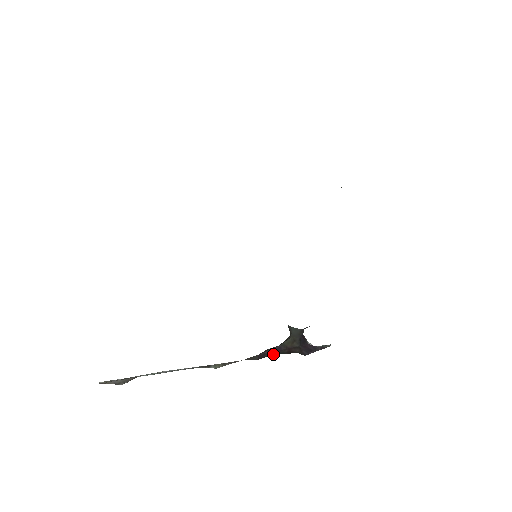
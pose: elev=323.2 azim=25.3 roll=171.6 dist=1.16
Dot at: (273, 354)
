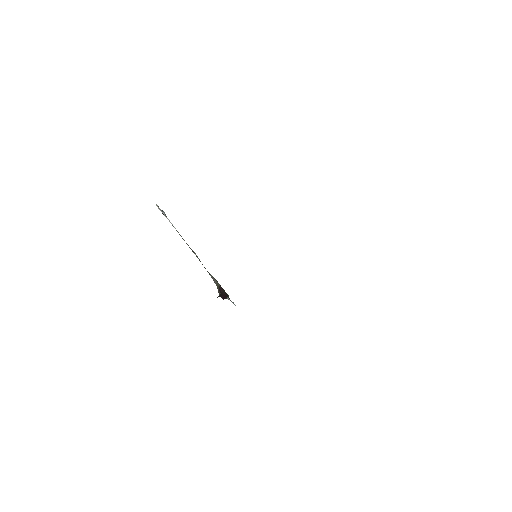
Dot at: (216, 282)
